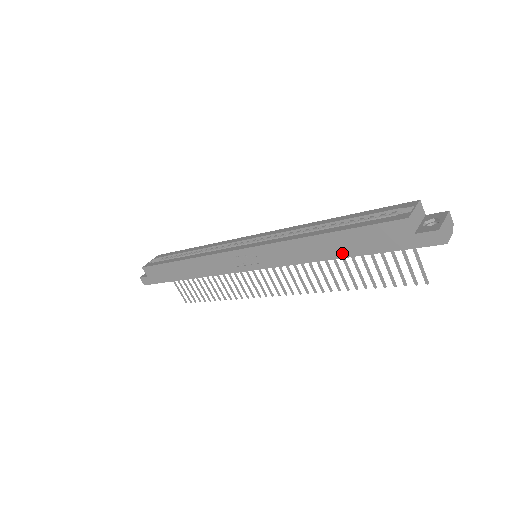
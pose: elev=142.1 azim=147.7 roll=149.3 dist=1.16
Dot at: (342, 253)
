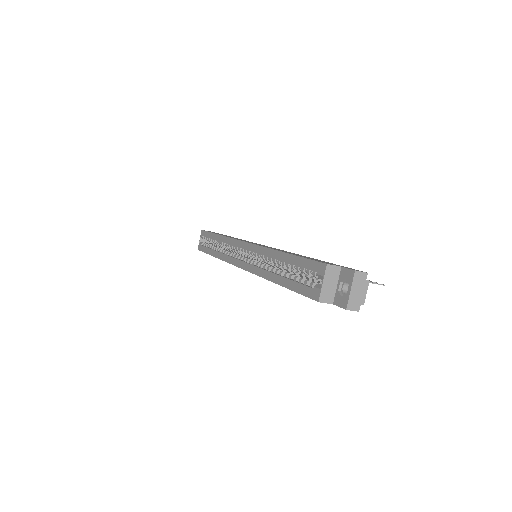
Dot at: occluded
